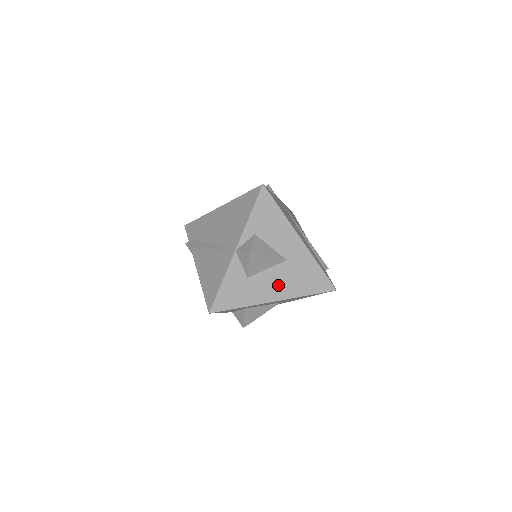
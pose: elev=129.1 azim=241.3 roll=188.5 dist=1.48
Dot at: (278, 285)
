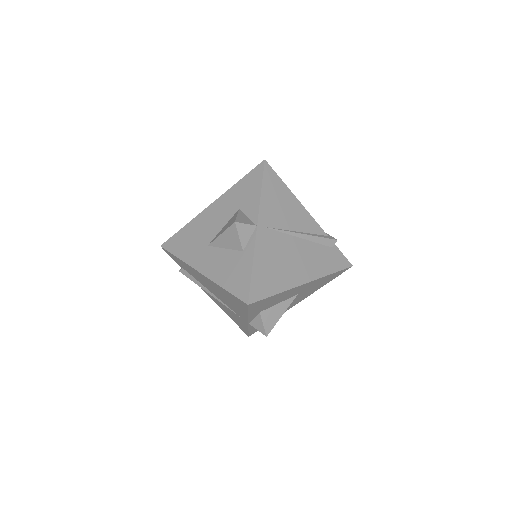
Dot at: (297, 301)
